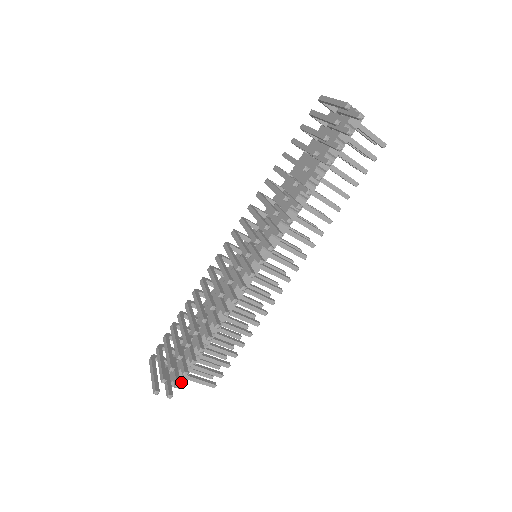
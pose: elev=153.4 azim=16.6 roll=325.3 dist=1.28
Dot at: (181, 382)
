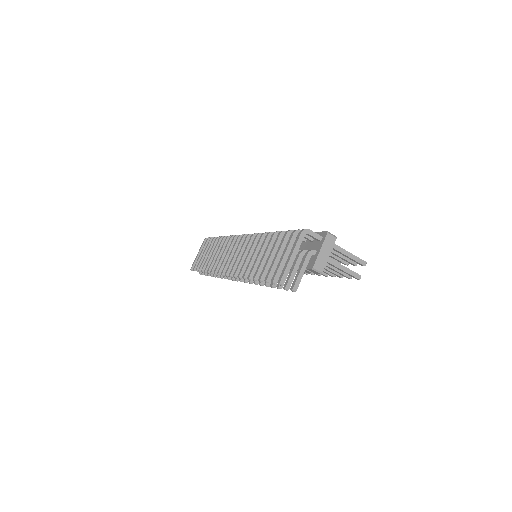
Dot at: occluded
